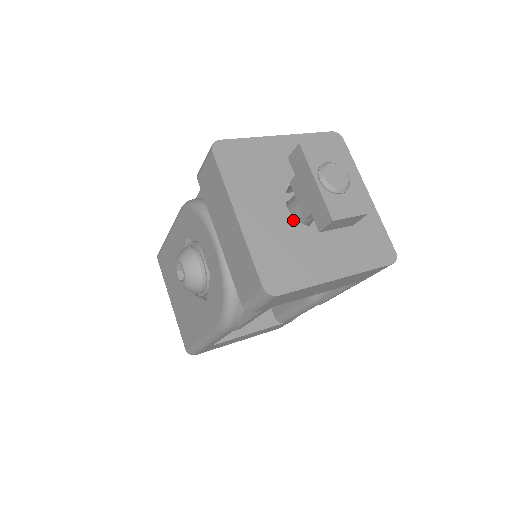
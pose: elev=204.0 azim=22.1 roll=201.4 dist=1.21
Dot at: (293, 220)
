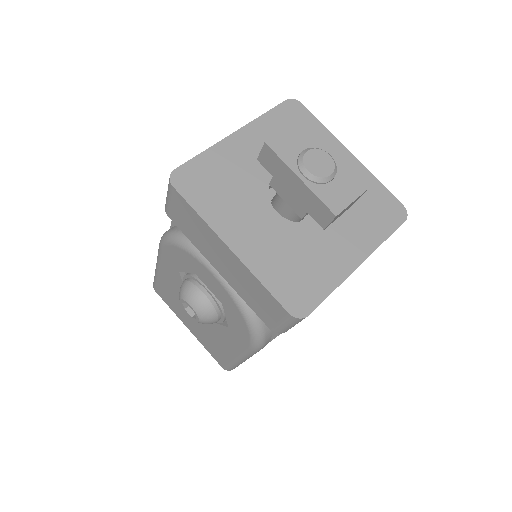
Dot at: (289, 223)
